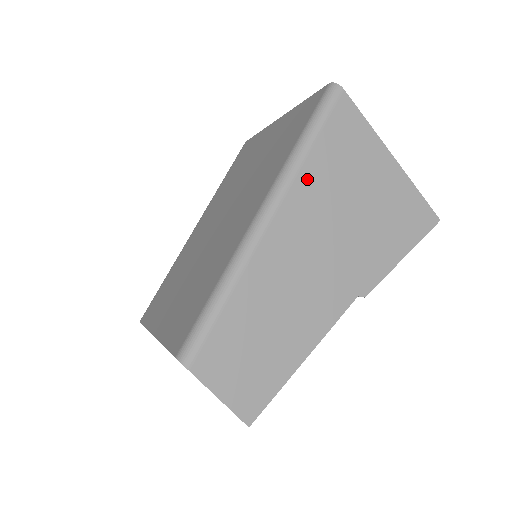
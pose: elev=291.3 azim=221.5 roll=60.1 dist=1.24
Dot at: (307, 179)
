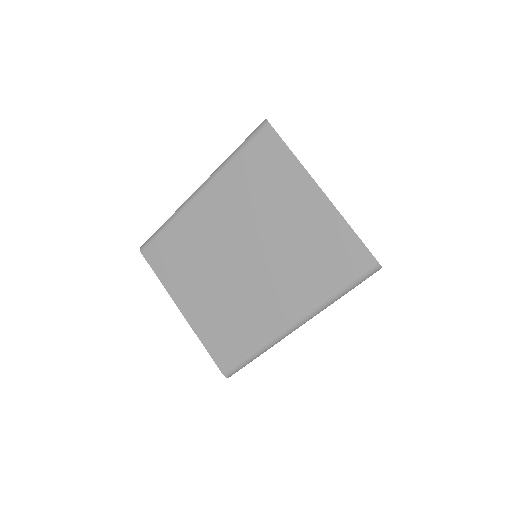
Dot at: occluded
